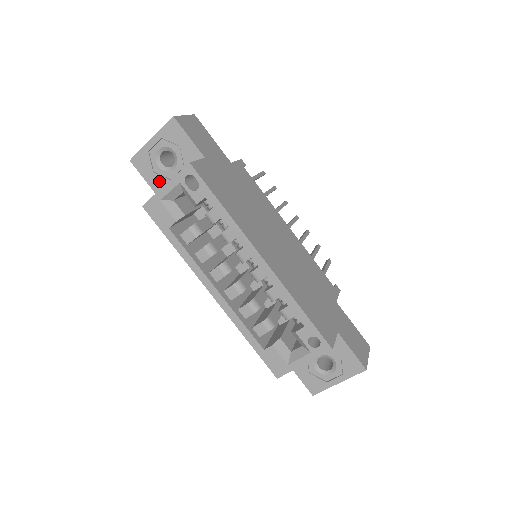
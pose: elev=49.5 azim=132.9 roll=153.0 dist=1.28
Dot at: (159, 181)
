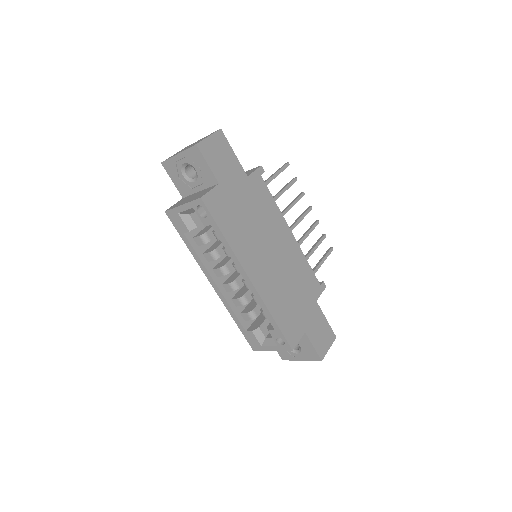
Dot at: (183, 186)
